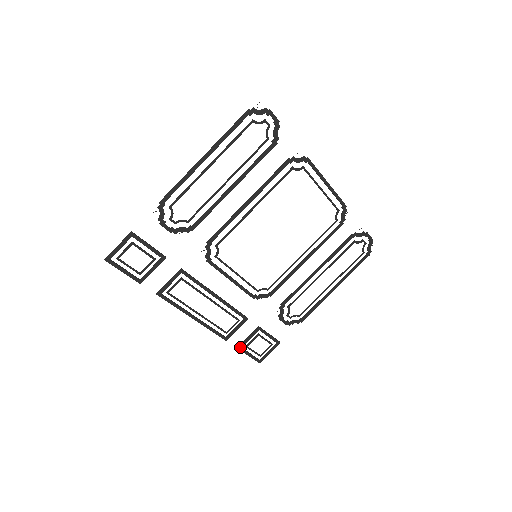
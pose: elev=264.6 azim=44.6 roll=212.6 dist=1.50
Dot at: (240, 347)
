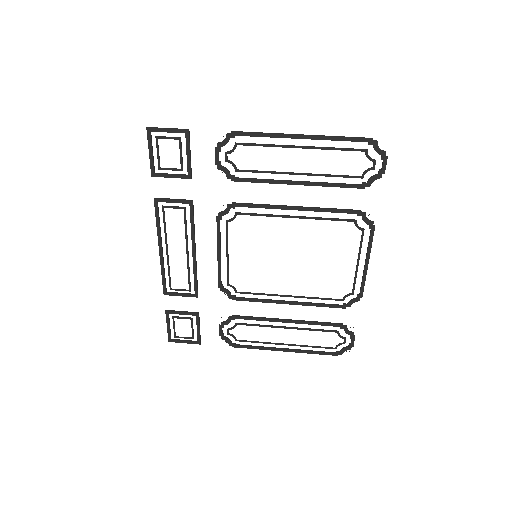
Dot at: (168, 312)
